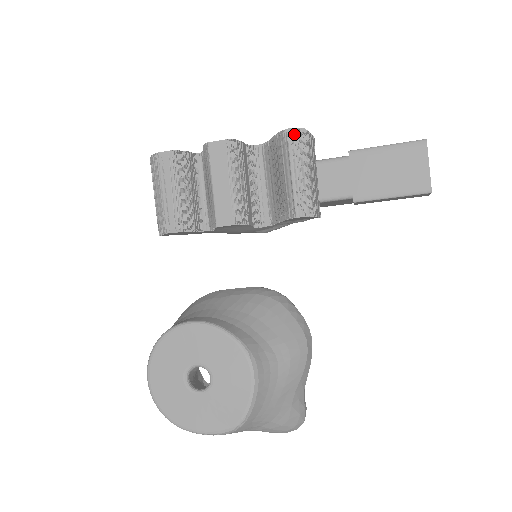
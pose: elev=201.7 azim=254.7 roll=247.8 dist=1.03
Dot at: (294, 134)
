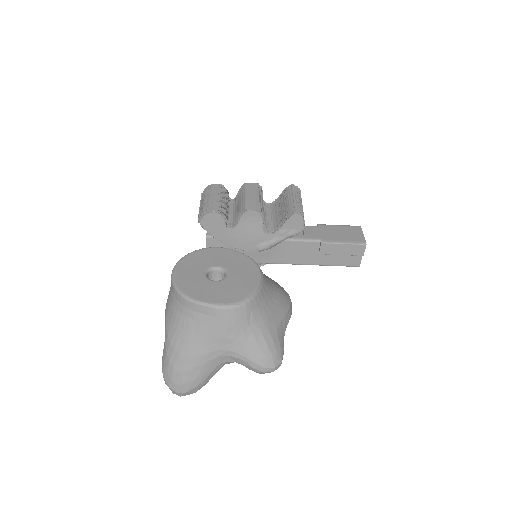
Dot at: (295, 187)
